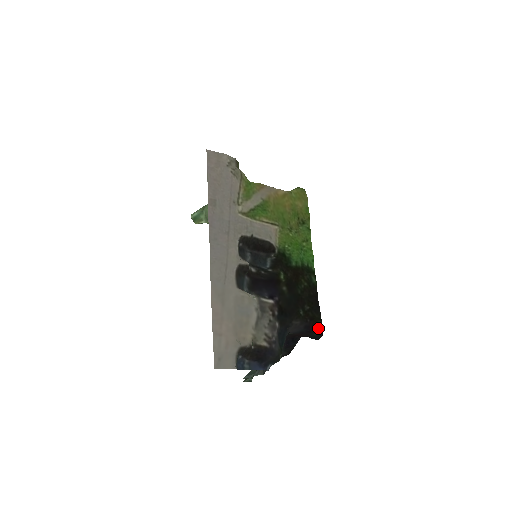
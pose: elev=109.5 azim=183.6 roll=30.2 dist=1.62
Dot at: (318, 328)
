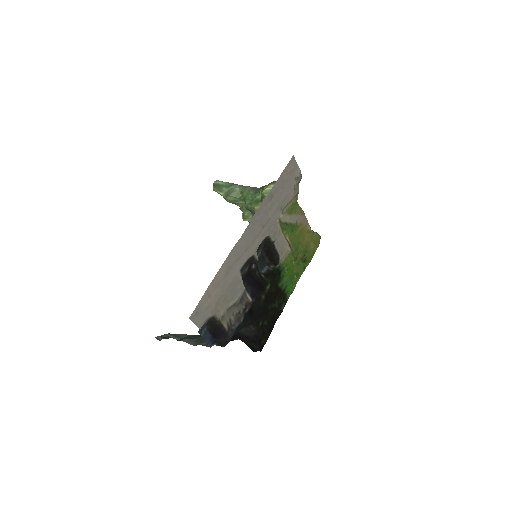
Dot at: (262, 343)
